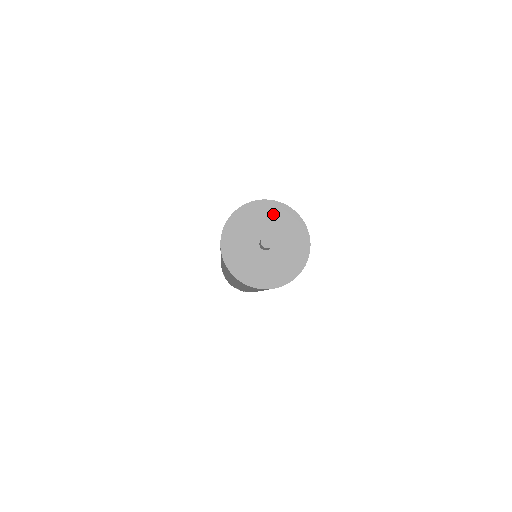
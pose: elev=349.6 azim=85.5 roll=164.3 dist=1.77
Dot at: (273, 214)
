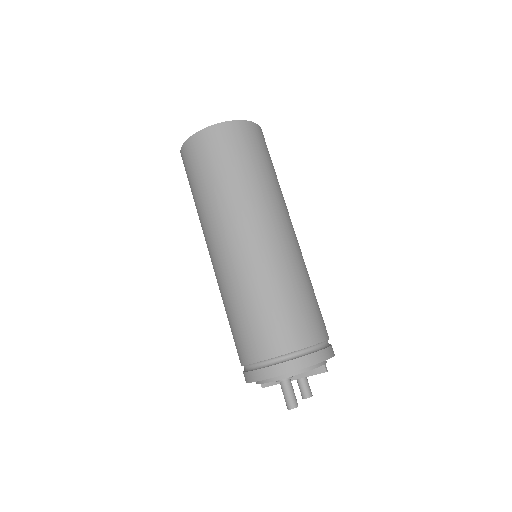
Dot at: occluded
